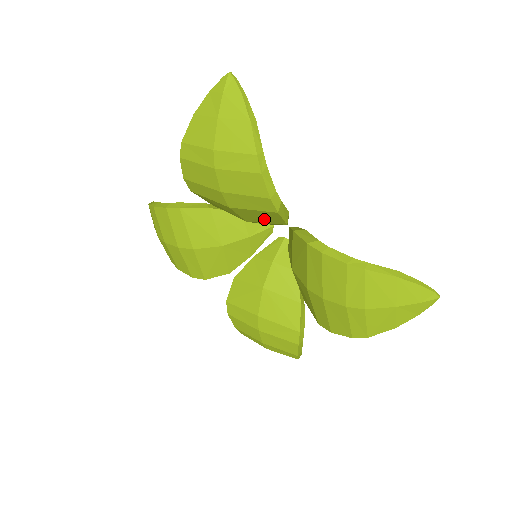
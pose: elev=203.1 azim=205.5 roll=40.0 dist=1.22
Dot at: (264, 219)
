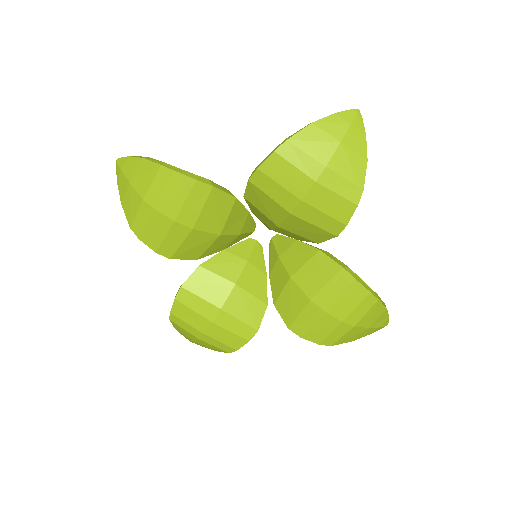
Dot at: (221, 212)
